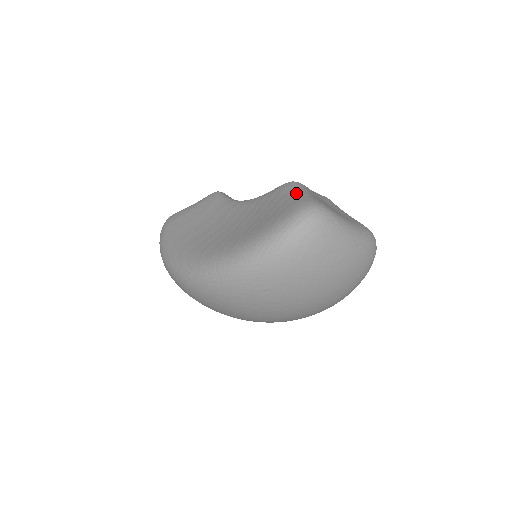
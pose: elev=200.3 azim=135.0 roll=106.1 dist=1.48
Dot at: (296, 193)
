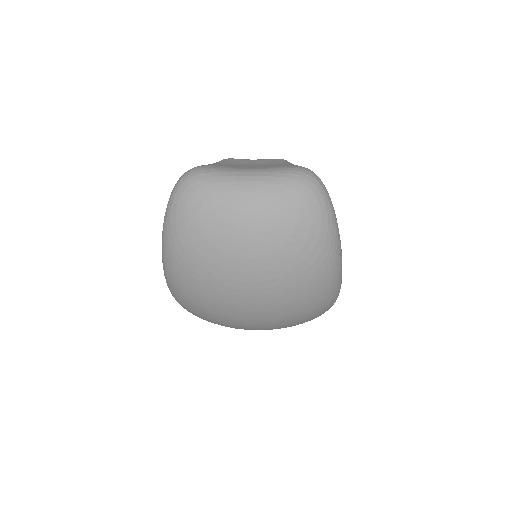
Dot at: occluded
